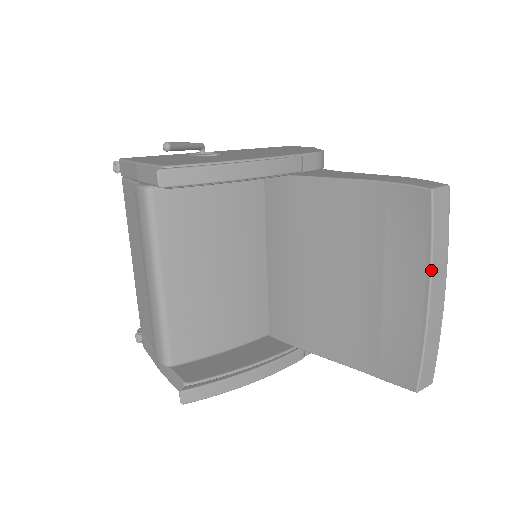
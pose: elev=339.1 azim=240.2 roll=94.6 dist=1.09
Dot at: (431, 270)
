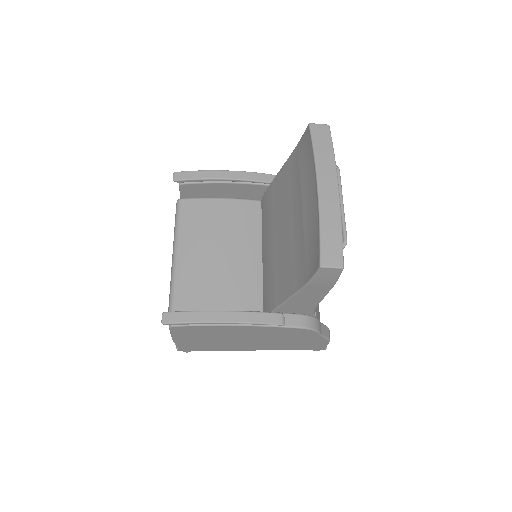
Dot at: (316, 169)
